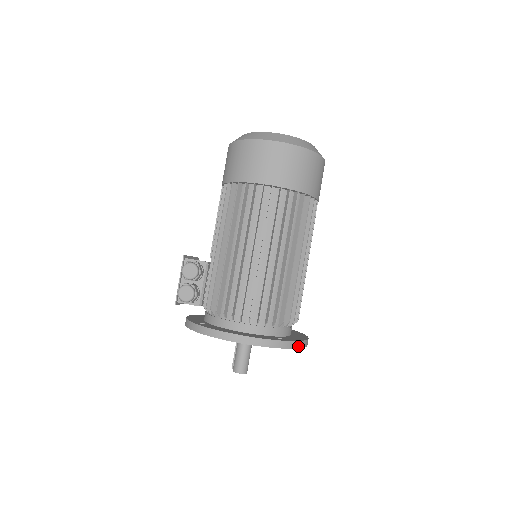
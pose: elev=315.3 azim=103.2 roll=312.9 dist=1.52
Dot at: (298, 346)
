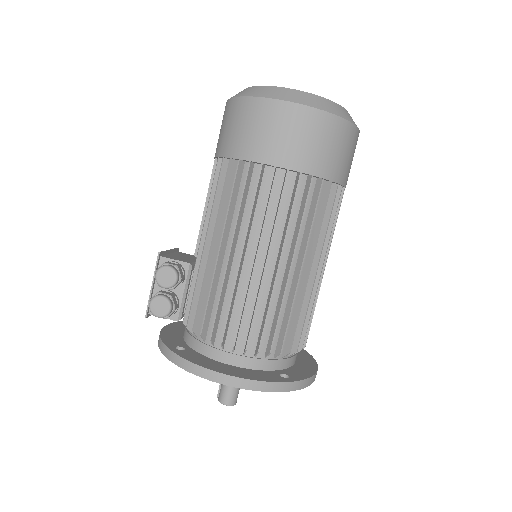
Dot at: (306, 384)
